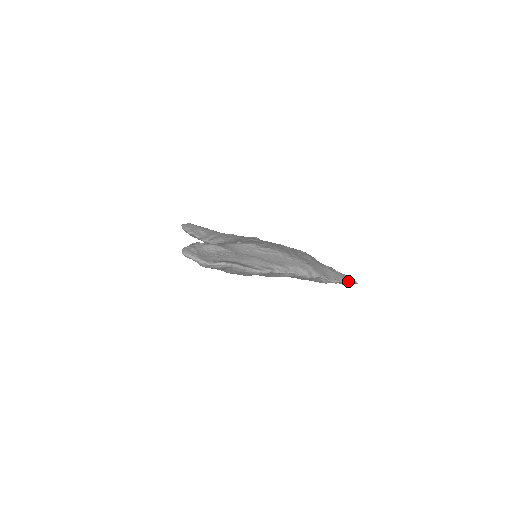
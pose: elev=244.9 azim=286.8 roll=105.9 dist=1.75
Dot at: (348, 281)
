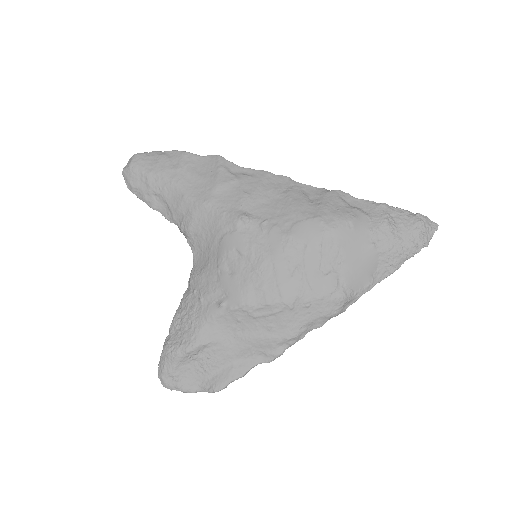
Dot at: (416, 253)
